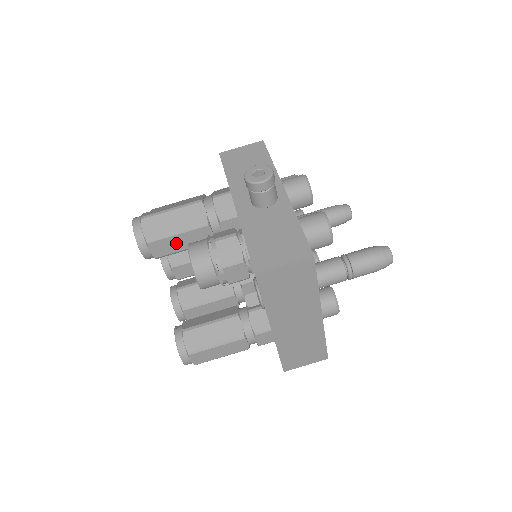
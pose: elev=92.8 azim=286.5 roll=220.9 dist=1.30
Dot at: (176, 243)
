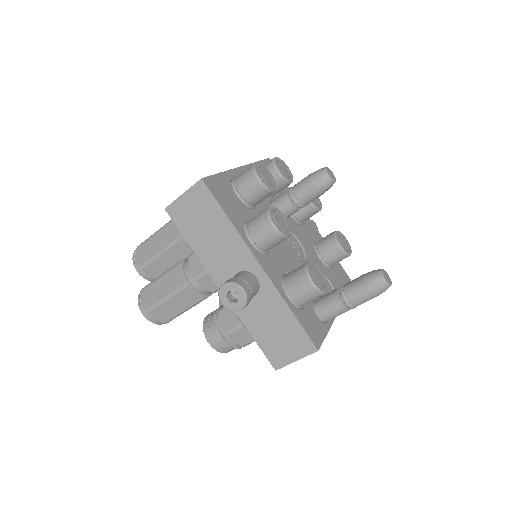
Dot at: occluded
